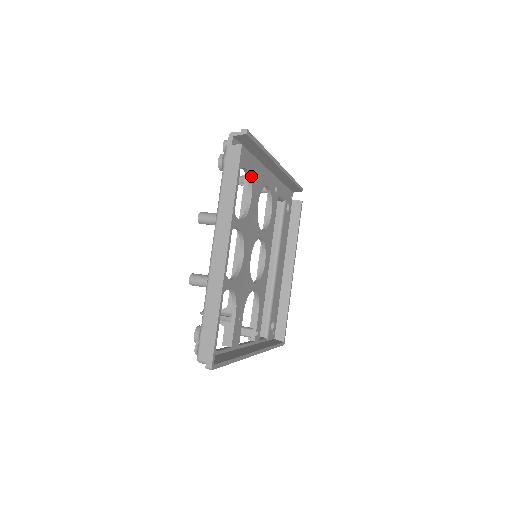
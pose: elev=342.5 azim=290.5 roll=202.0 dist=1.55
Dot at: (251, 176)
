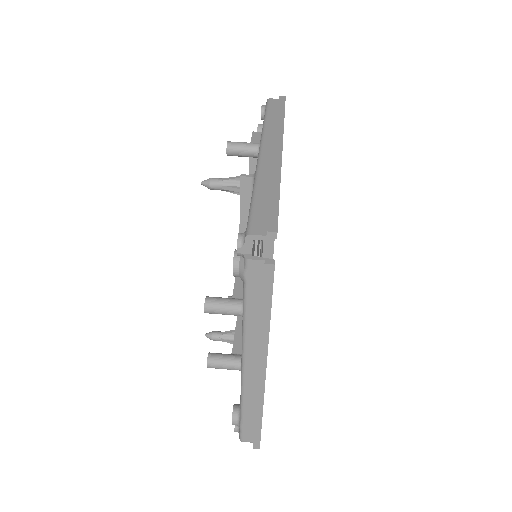
Dot at: occluded
